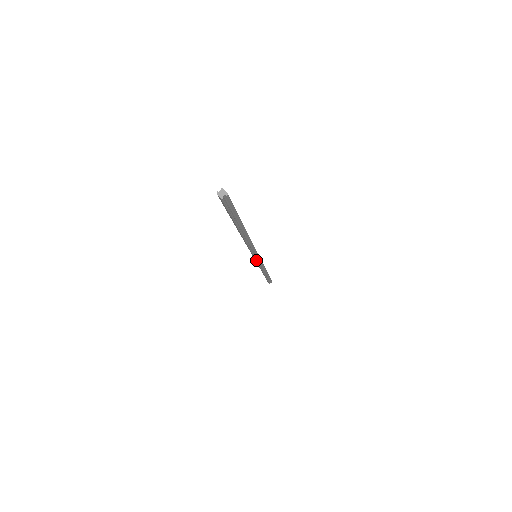
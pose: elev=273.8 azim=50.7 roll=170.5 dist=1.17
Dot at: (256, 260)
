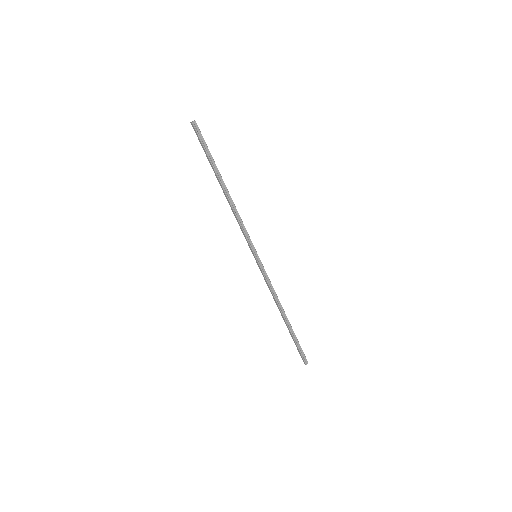
Dot at: (257, 262)
